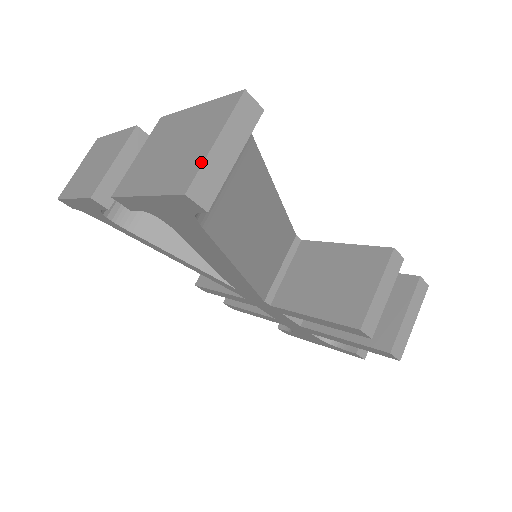
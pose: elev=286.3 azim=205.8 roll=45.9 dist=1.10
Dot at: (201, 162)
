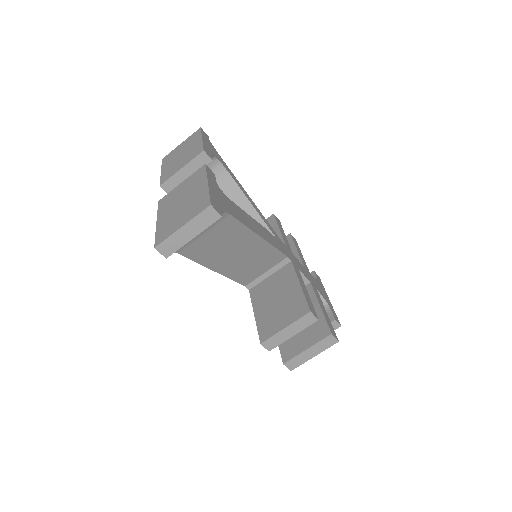
Dot at: (170, 234)
